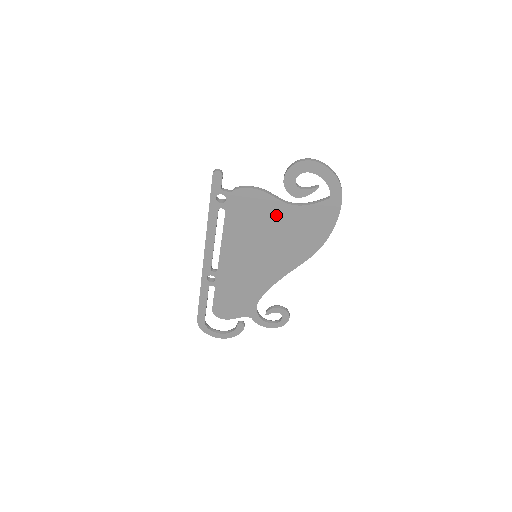
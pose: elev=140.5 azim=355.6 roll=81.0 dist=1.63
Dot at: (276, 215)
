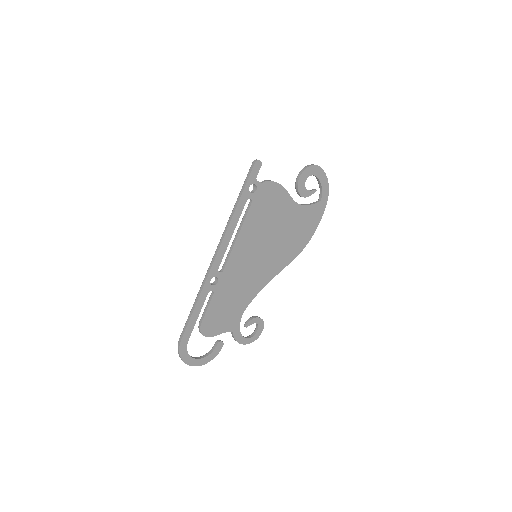
Dot at: (285, 212)
